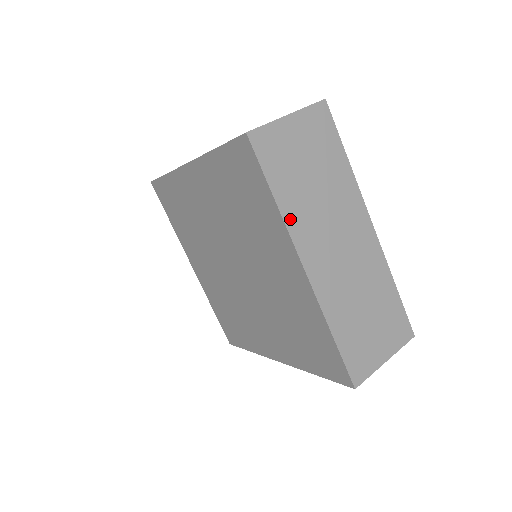
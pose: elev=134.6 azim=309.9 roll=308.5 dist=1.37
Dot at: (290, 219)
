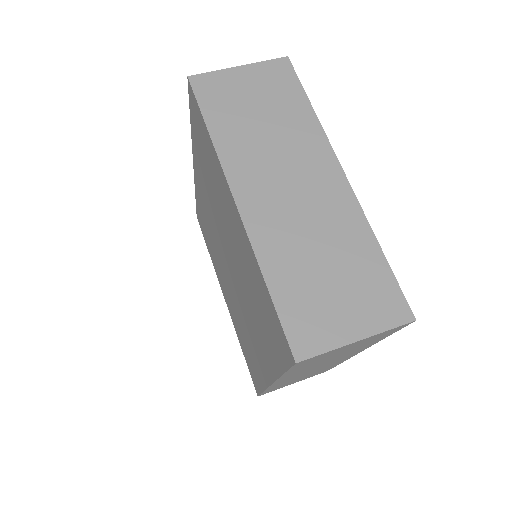
Dot at: (224, 151)
